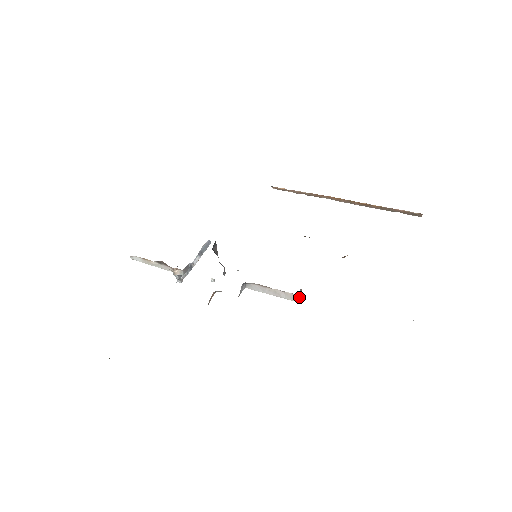
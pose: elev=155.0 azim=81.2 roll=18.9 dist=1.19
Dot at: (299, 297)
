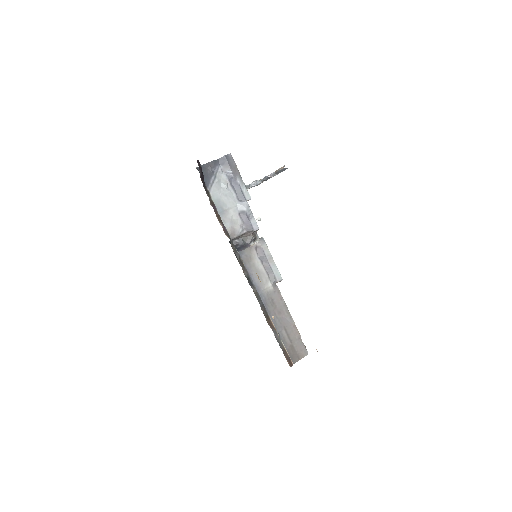
Dot at: occluded
